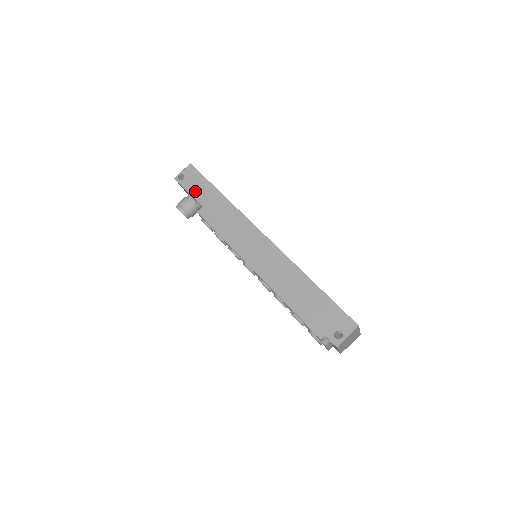
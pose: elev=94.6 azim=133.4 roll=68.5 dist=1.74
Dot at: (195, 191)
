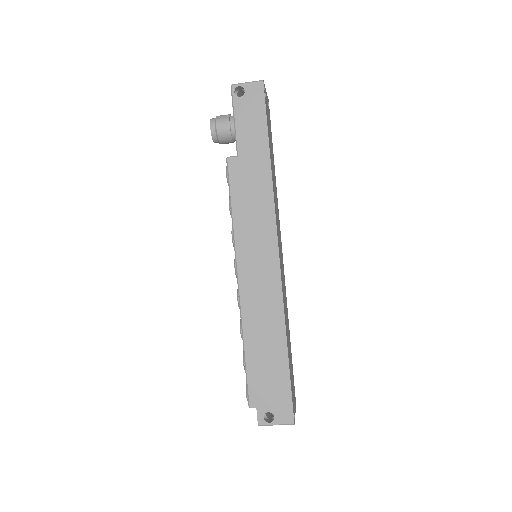
Dot at: (243, 127)
